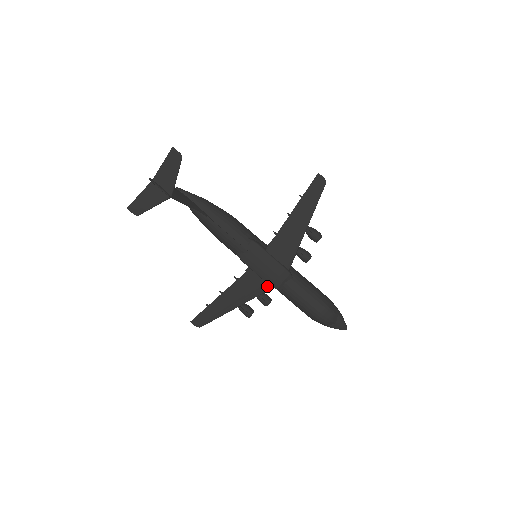
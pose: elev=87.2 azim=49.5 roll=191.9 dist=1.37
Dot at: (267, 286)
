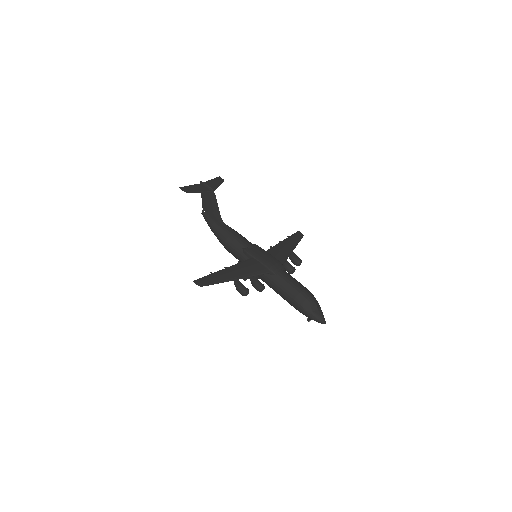
Dot at: (265, 270)
